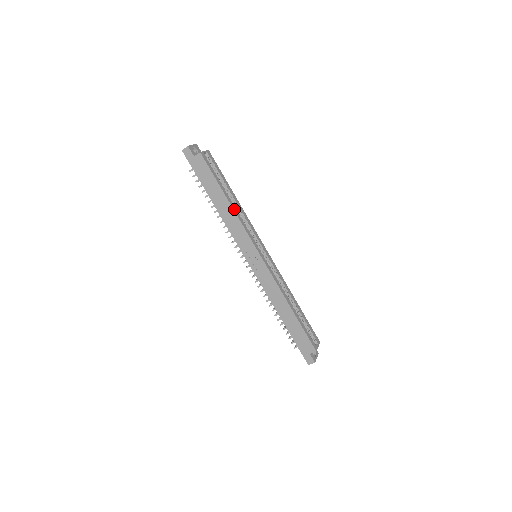
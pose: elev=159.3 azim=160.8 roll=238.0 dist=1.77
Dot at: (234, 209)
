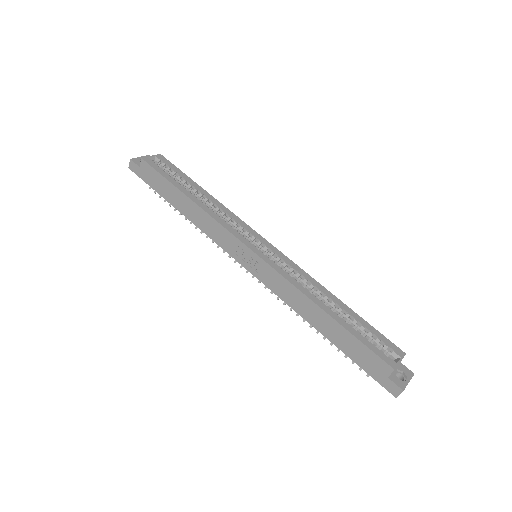
Dot at: (200, 205)
